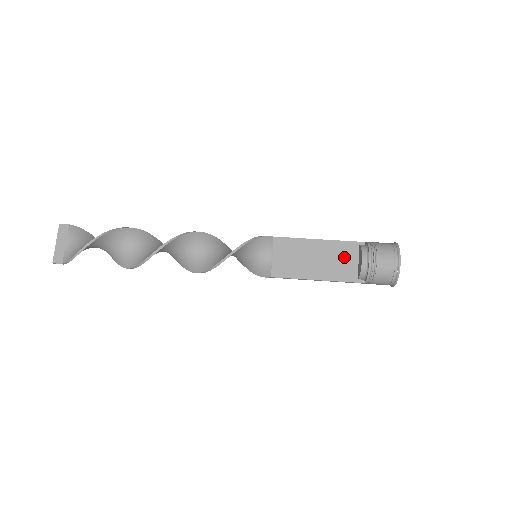
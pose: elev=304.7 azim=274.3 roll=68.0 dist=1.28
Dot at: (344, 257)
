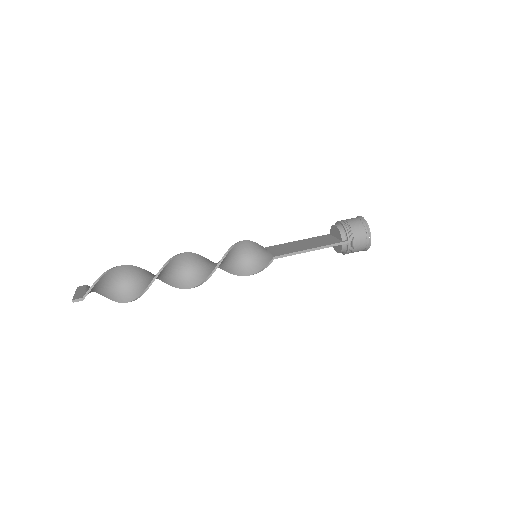
Dot at: (324, 239)
